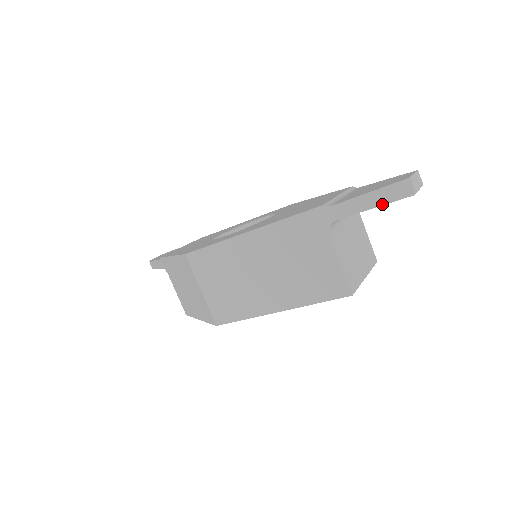
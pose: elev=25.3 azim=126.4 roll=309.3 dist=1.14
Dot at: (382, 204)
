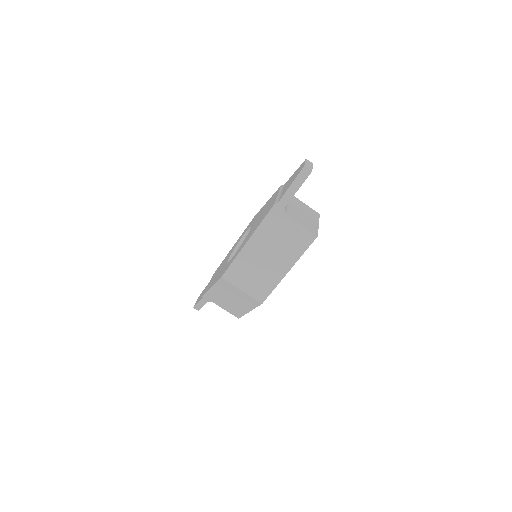
Dot at: (301, 185)
